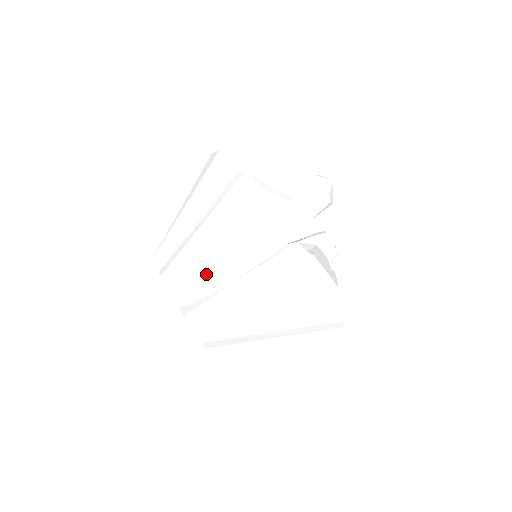
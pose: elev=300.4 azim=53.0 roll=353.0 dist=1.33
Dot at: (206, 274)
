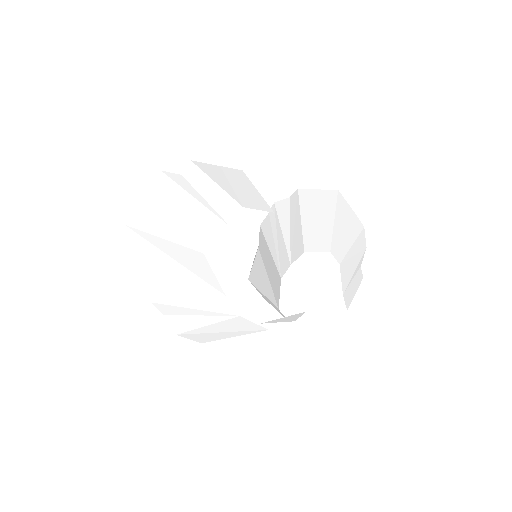
Dot at: occluded
